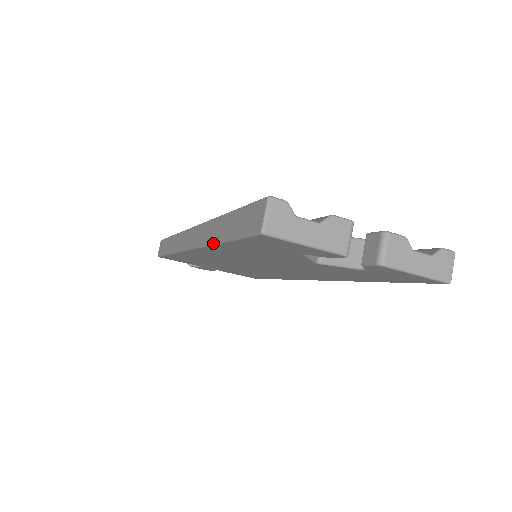
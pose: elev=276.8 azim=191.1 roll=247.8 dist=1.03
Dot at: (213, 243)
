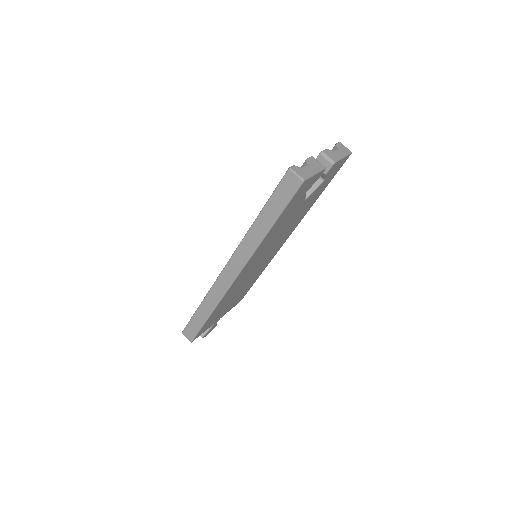
Dot at: (264, 238)
